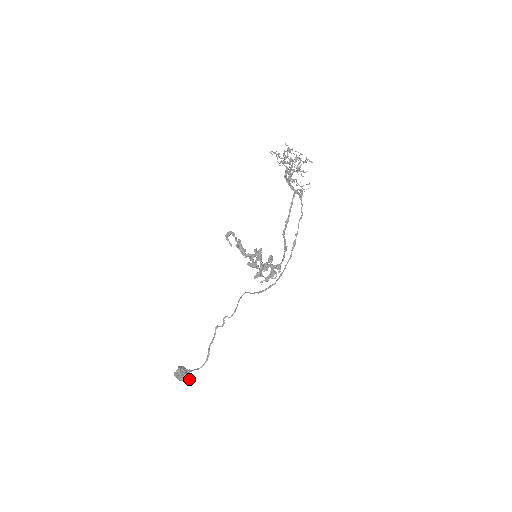
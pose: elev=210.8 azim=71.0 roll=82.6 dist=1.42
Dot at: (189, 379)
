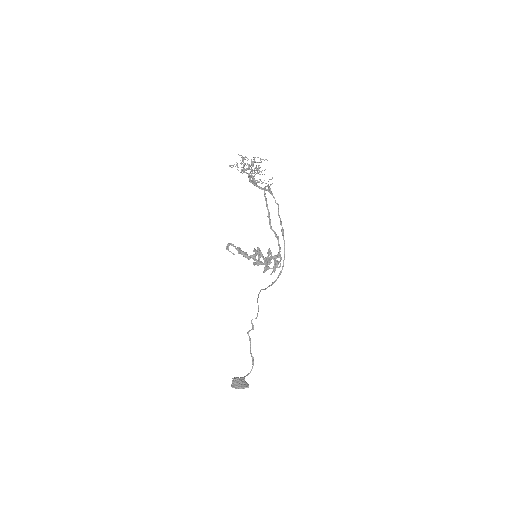
Dot at: (246, 384)
